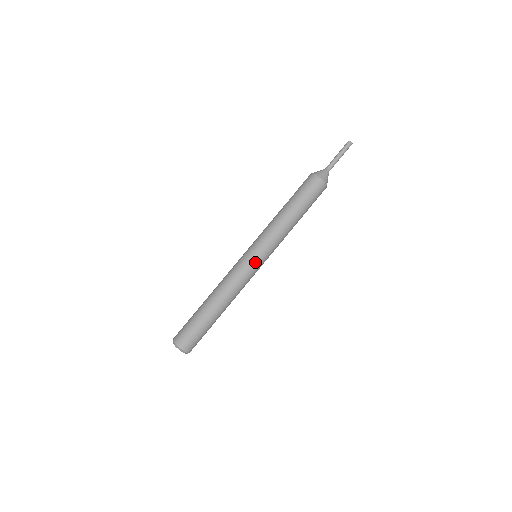
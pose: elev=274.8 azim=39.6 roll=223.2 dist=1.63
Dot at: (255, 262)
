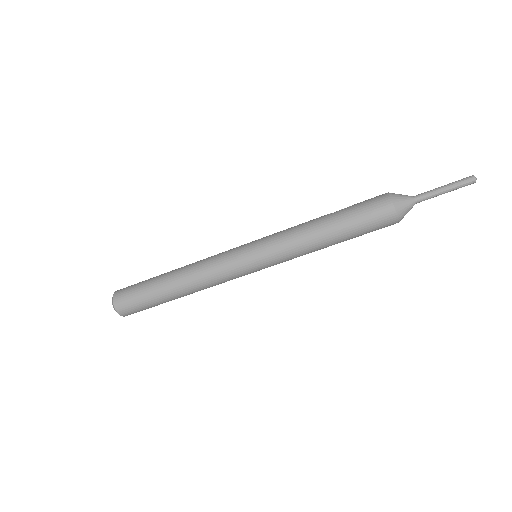
Dot at: (247, 265)
